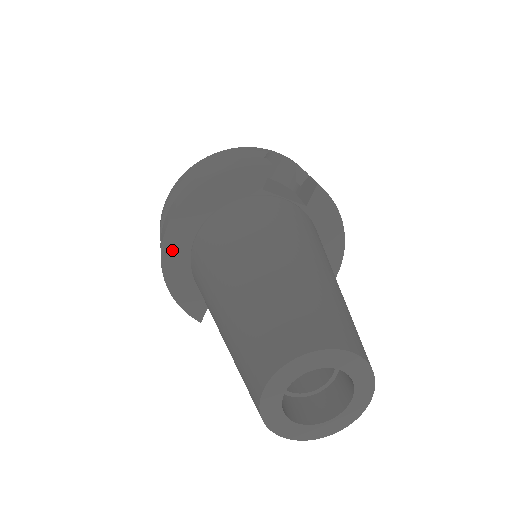
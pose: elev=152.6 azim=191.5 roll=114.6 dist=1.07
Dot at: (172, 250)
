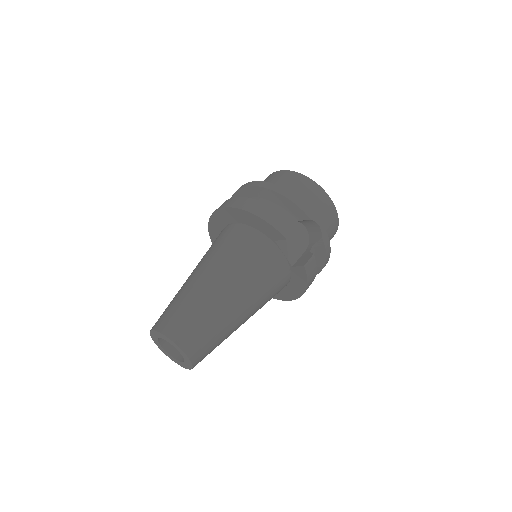
Dot at: (219, 217)
